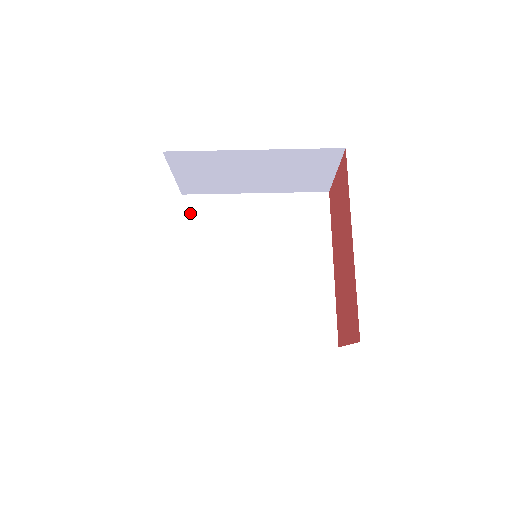
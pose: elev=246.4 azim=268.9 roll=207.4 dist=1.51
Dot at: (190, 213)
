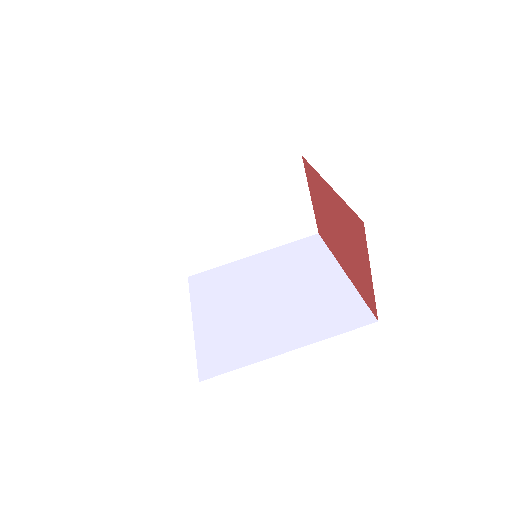
Dot at: (197, 284)
